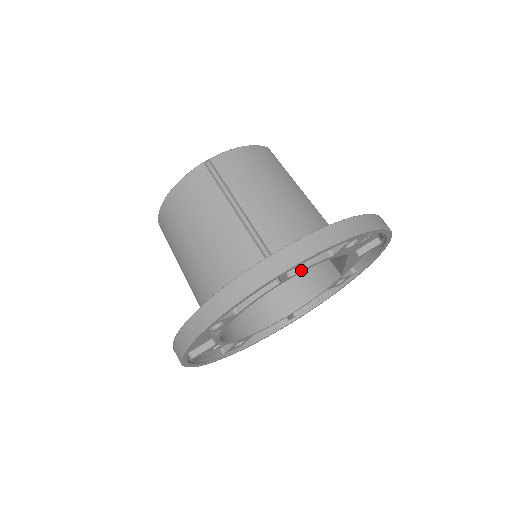
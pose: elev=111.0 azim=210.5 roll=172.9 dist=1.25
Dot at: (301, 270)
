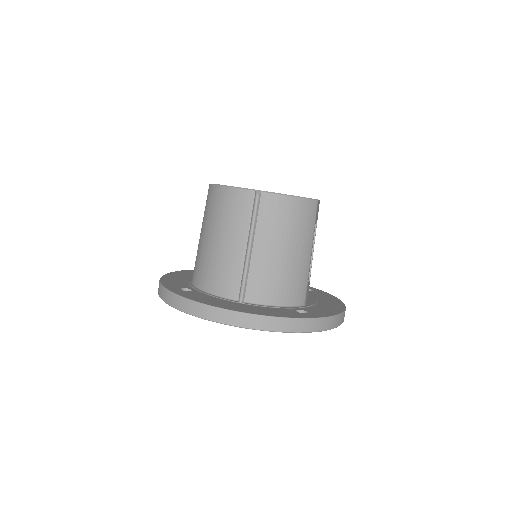
Dot at: occluded
